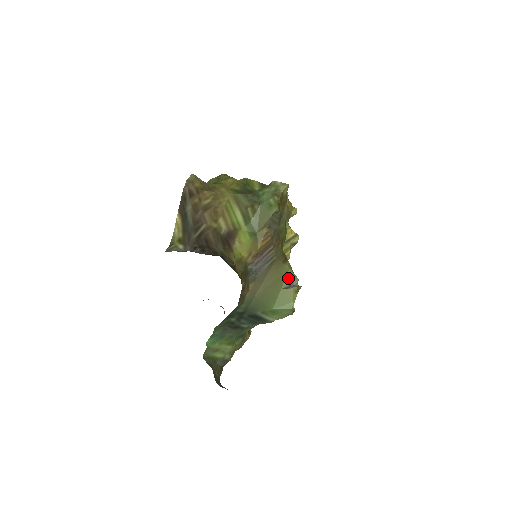
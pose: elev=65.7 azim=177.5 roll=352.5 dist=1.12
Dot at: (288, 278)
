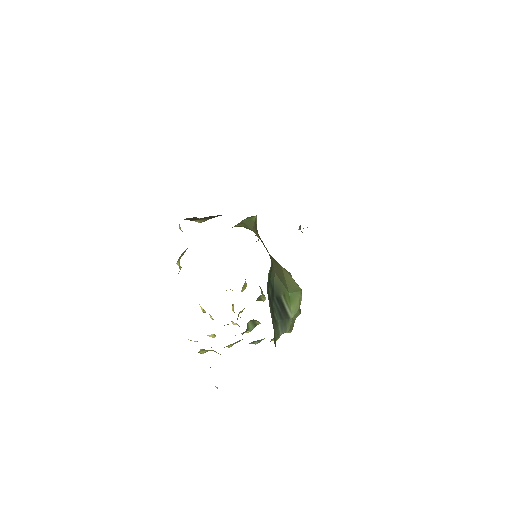
Dot at: (284, 272)
